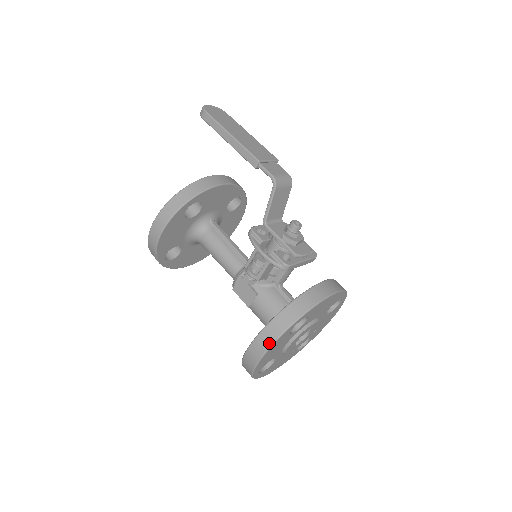
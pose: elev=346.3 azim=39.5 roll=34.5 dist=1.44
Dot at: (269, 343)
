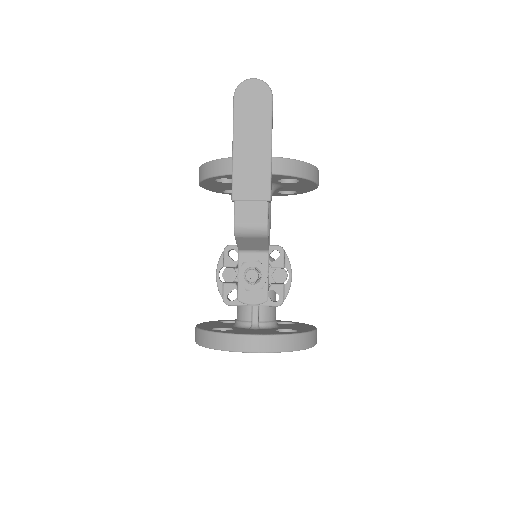
Dot at: (195, 340)
